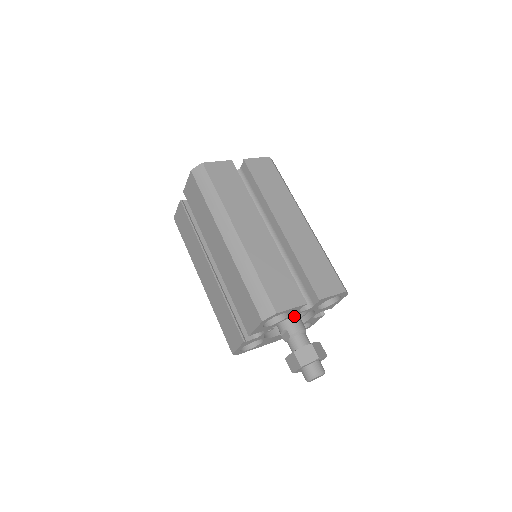
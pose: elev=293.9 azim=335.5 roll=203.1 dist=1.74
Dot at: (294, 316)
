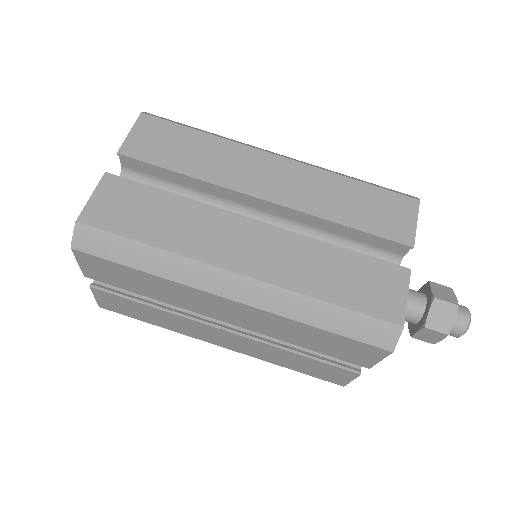
Dot at: occluded
